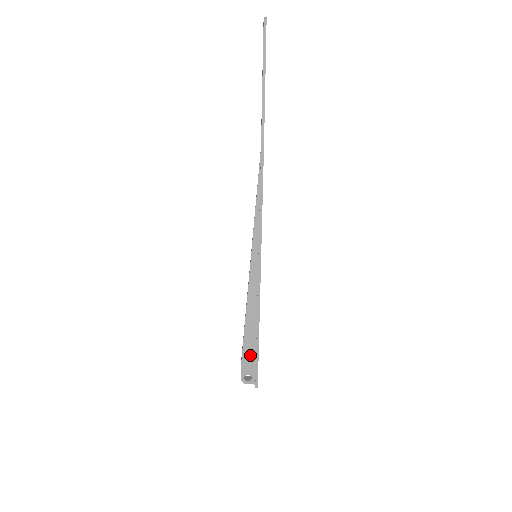
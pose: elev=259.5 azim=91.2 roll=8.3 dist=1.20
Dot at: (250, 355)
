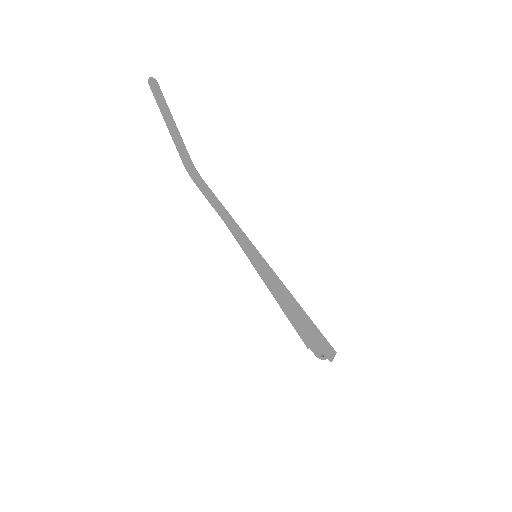
Dot at: (306, 336)
